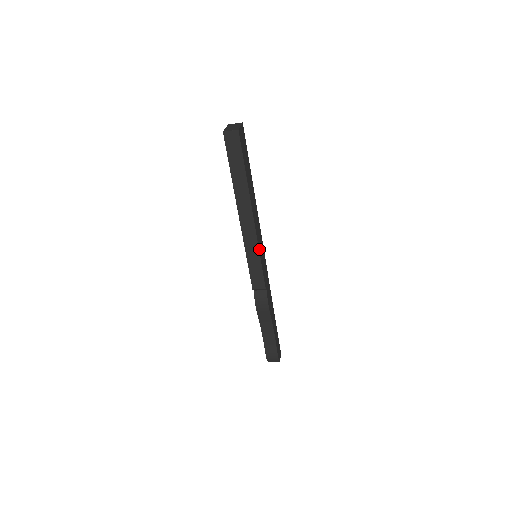
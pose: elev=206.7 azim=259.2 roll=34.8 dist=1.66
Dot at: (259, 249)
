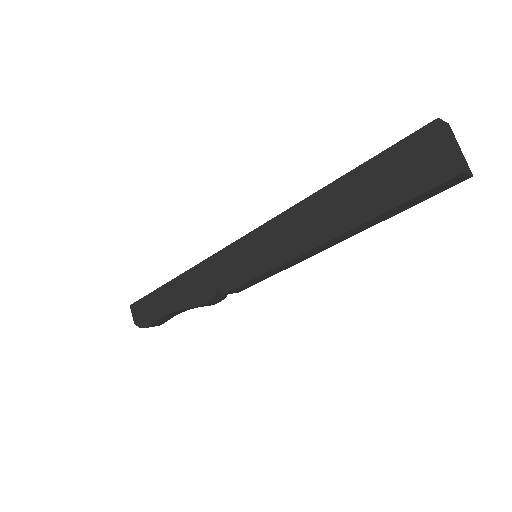
Dot at: occluded
